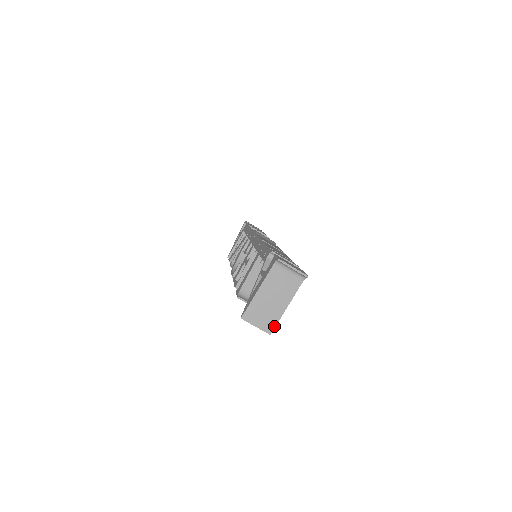
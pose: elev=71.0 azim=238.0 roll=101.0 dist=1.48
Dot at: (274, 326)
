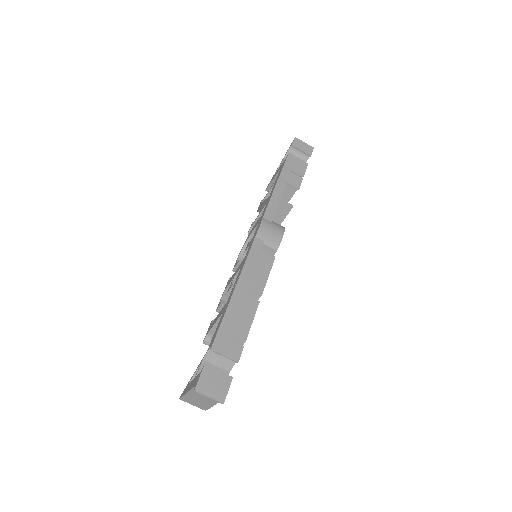
Dot at: (207, 409)
